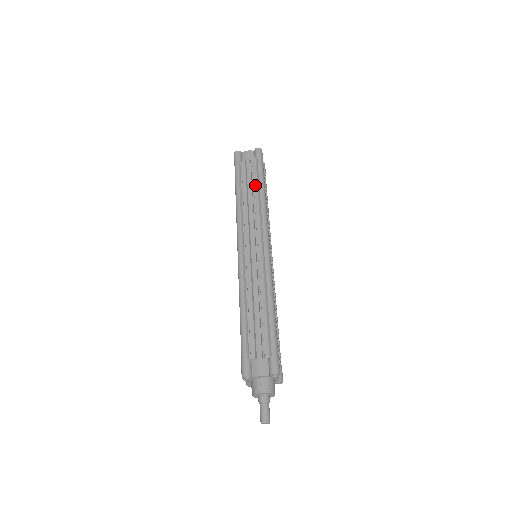
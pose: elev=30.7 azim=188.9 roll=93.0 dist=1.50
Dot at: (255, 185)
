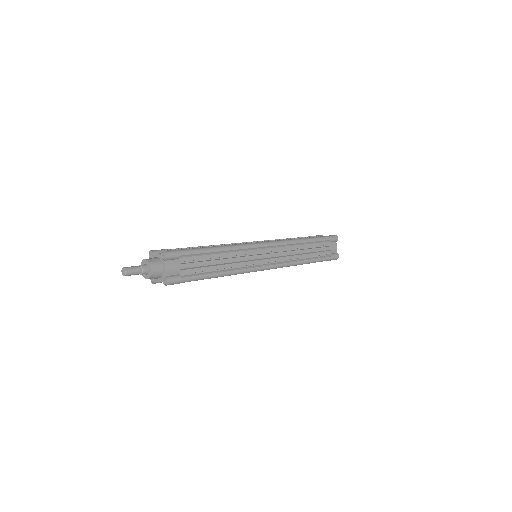
Dot at: occluded
